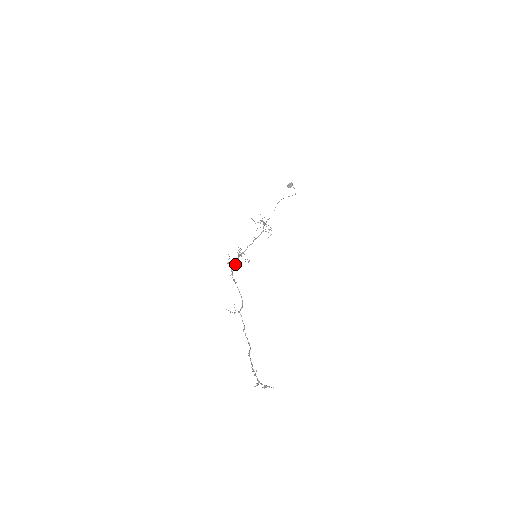
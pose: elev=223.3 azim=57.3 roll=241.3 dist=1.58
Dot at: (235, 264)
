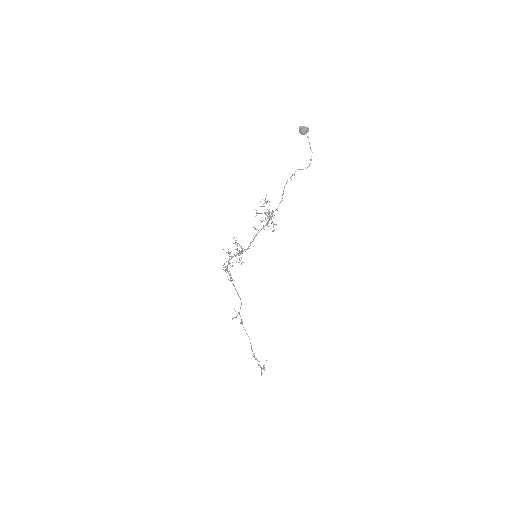
Dot at: (229, 259)
